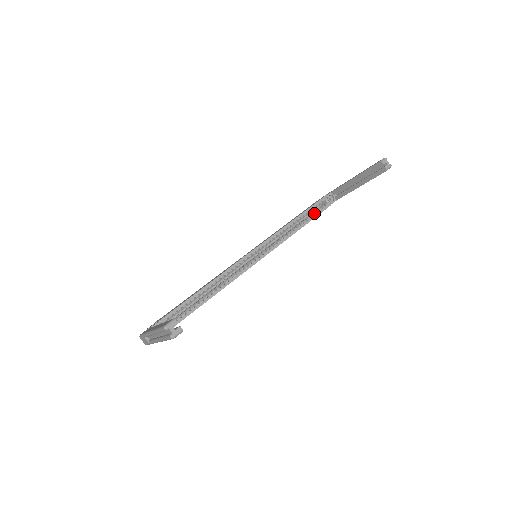
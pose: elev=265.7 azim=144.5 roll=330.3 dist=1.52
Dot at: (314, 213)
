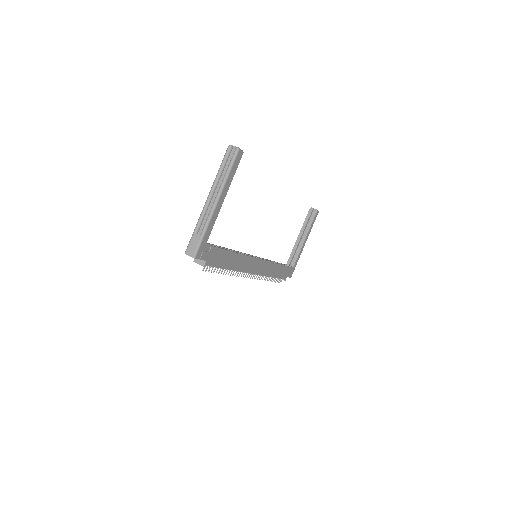
Dot at: occluded
